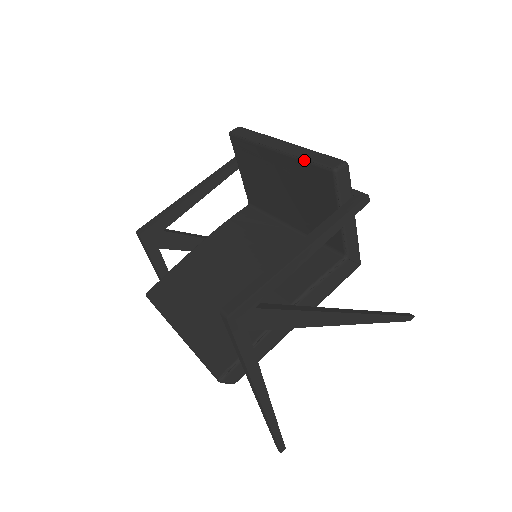
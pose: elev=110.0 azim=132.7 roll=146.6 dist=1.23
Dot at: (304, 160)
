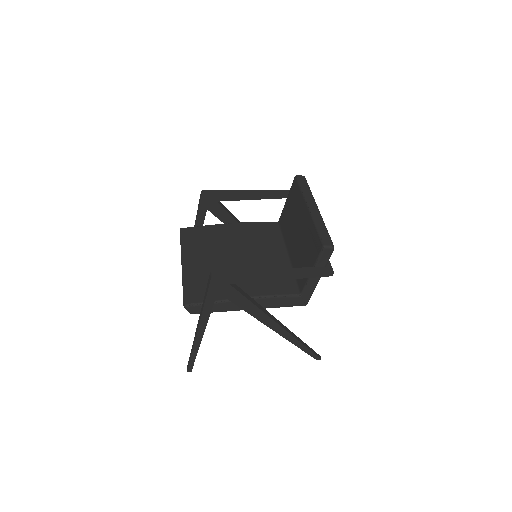
Dot at: (316, 228)
